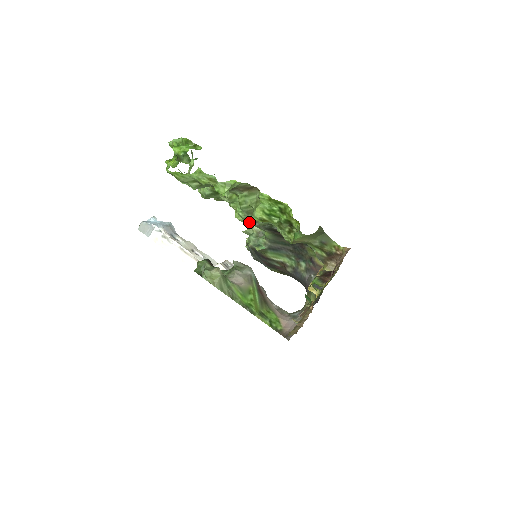
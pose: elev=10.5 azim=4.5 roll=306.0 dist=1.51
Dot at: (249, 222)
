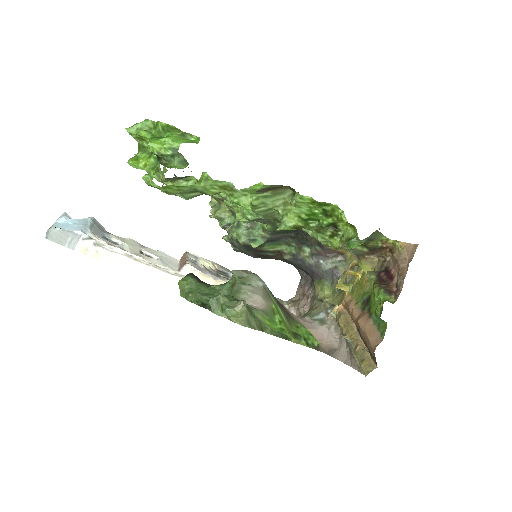
Dot at: (253, 221)
